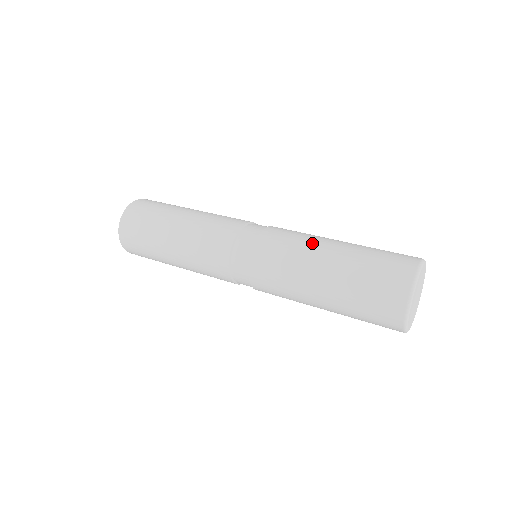
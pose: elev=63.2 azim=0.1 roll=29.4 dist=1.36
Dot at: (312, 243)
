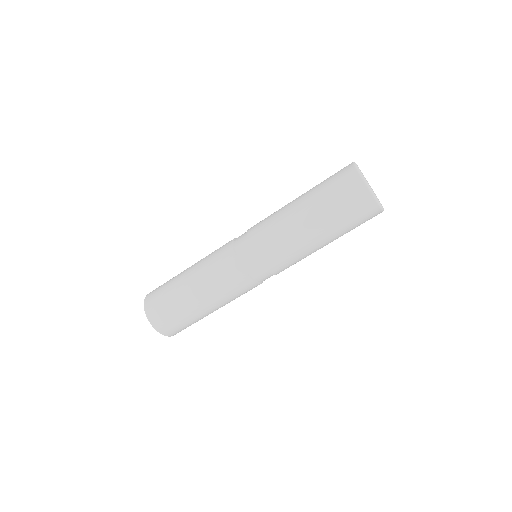
Dot at: (284, 206)
